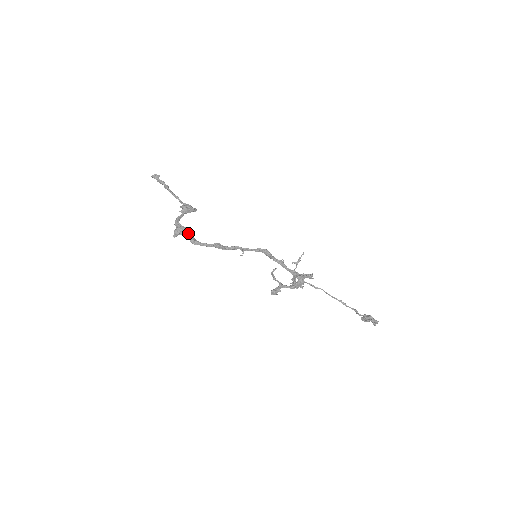
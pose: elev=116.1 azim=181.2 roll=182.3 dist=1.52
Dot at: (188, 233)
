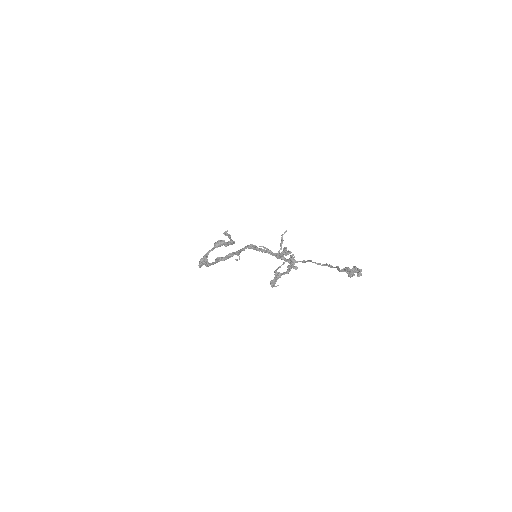
Dot at: (205, 260)
